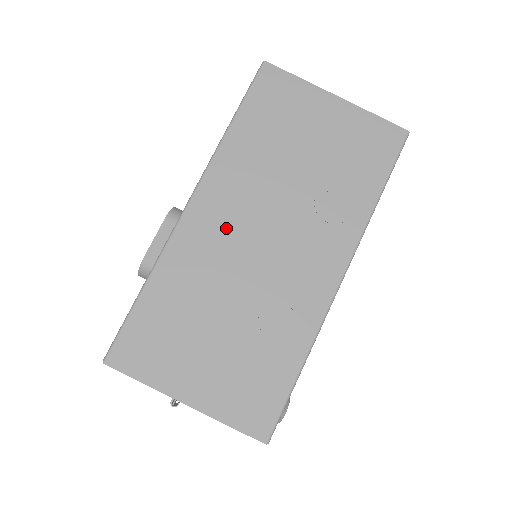
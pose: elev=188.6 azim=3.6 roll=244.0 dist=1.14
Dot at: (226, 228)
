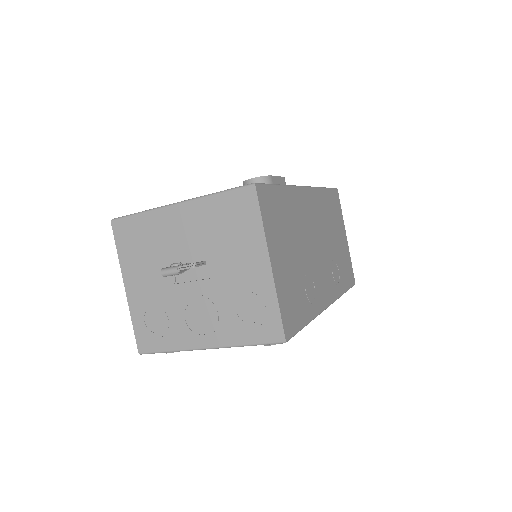
Dot at: (311, 219)
